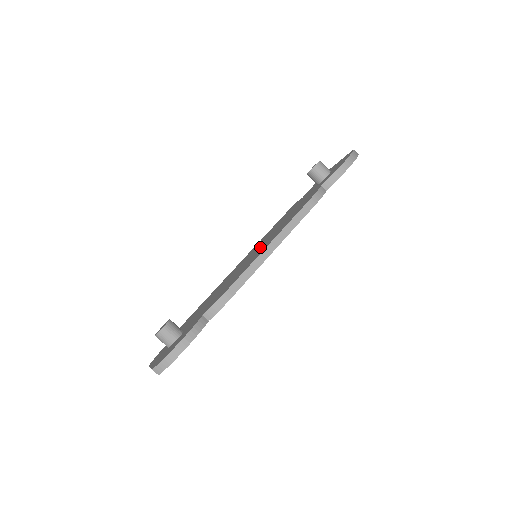
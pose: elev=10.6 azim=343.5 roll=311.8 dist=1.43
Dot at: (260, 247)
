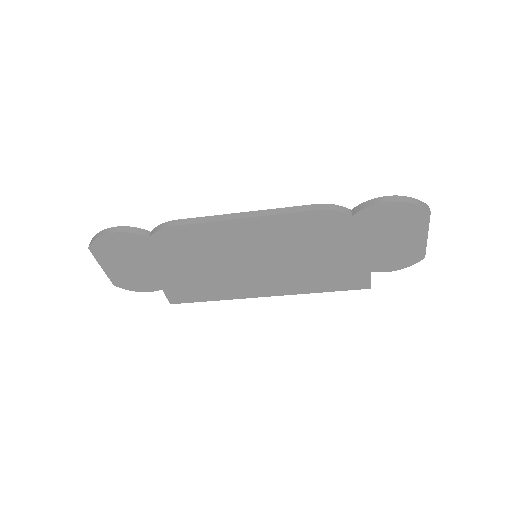
Dot at: occluded
